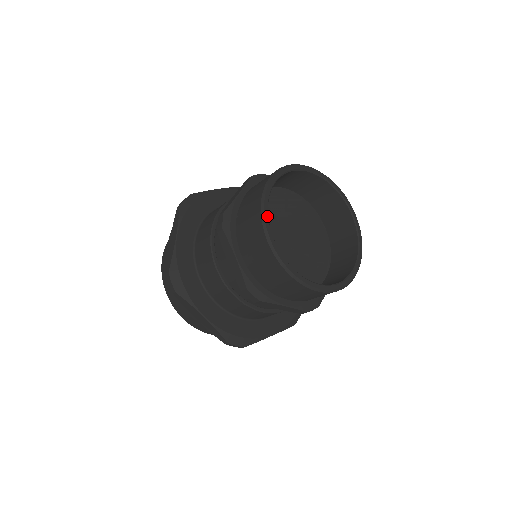
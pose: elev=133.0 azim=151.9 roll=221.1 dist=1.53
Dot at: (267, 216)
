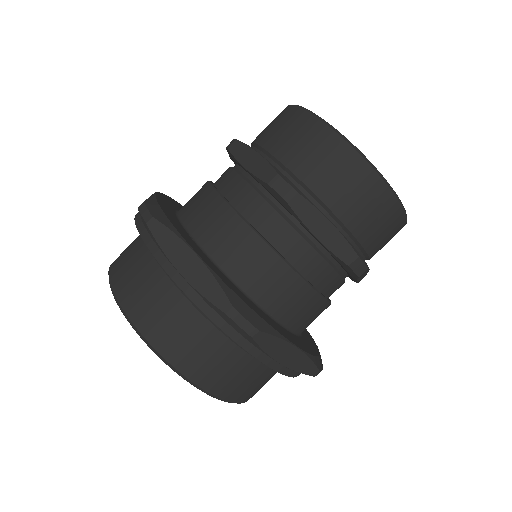
Dot at: (353, 146)
